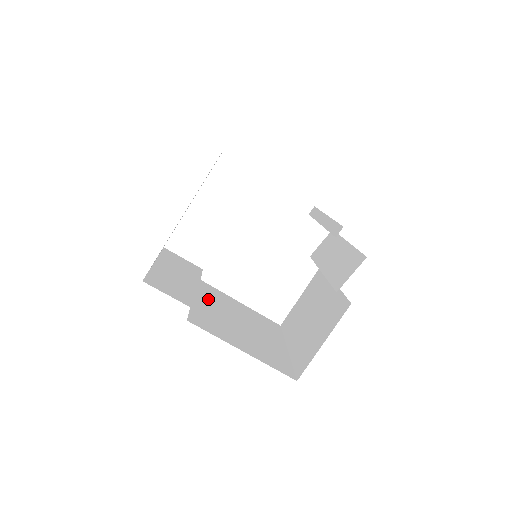
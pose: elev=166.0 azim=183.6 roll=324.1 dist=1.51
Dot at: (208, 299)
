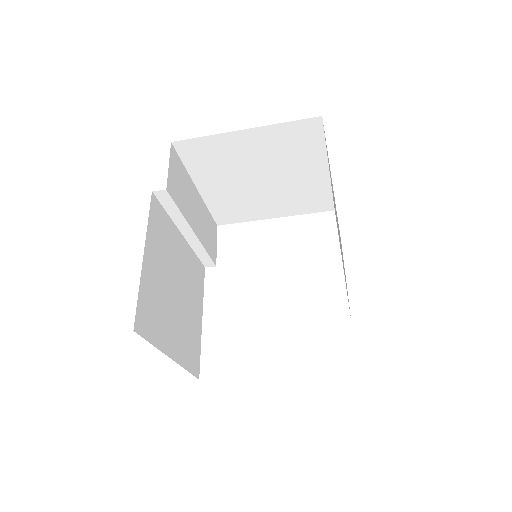
Dot at: (187, 259)
